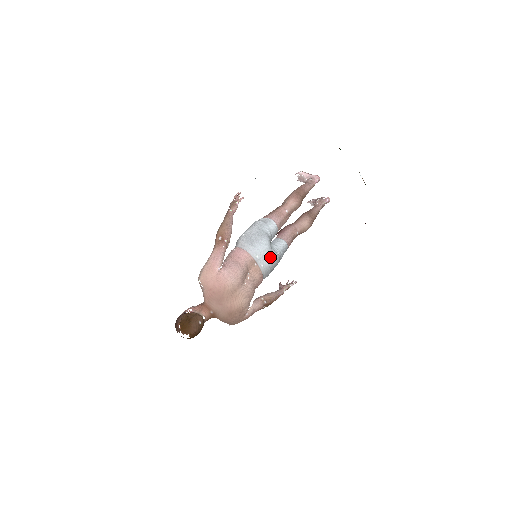
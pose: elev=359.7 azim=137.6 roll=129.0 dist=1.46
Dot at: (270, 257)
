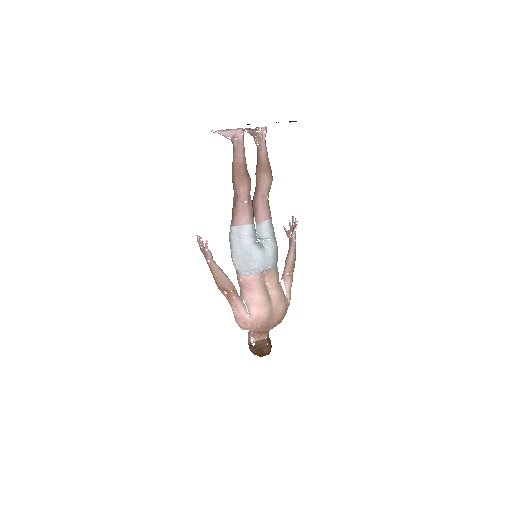
Dot at: (269, 256)
